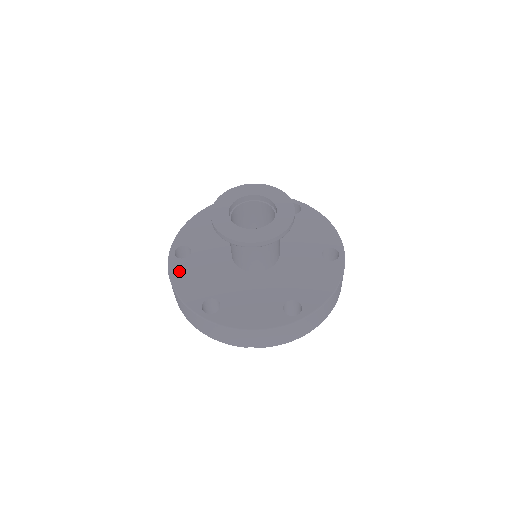
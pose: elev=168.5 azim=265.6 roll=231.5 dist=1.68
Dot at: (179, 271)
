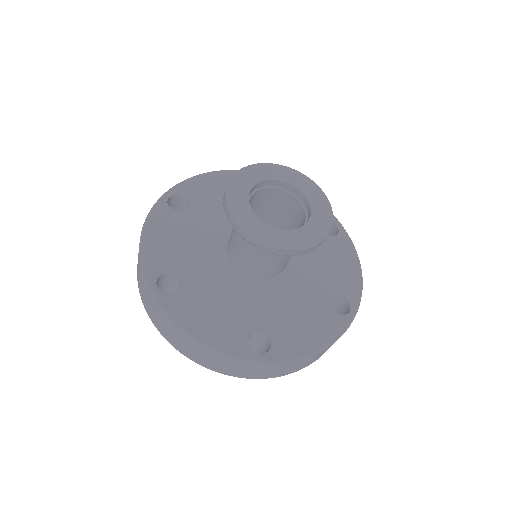
Dot at: (185, 312)
